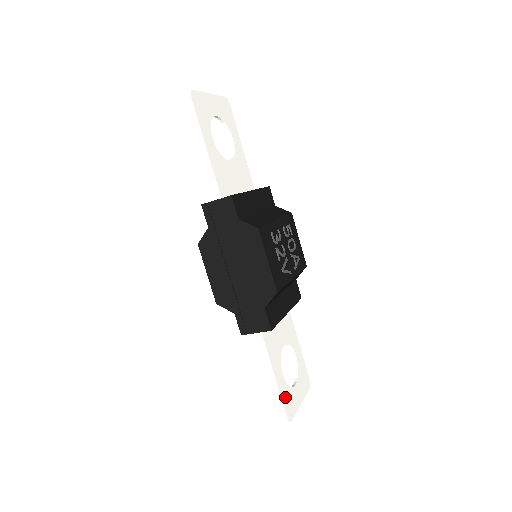
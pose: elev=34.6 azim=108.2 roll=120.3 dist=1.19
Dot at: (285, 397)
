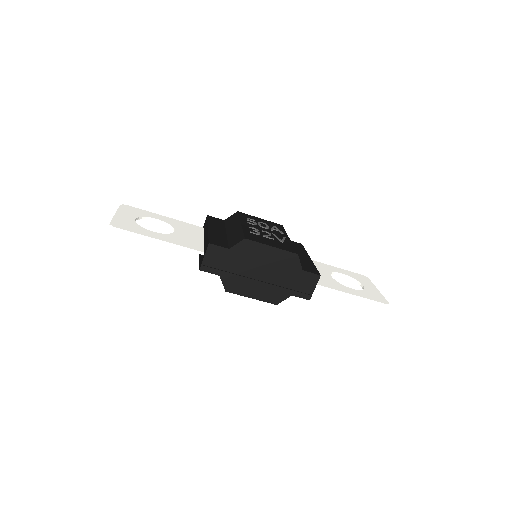
Dot at: (369, 297)
